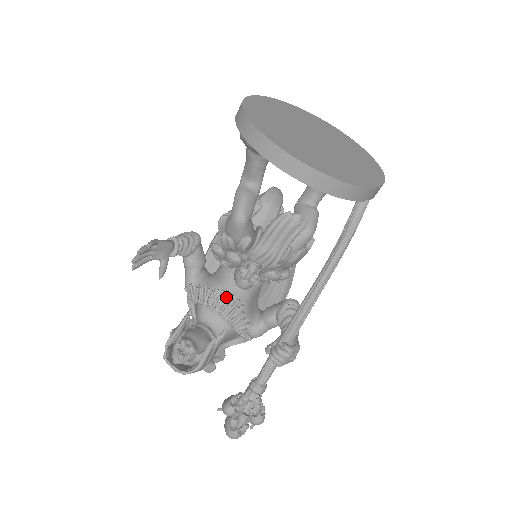
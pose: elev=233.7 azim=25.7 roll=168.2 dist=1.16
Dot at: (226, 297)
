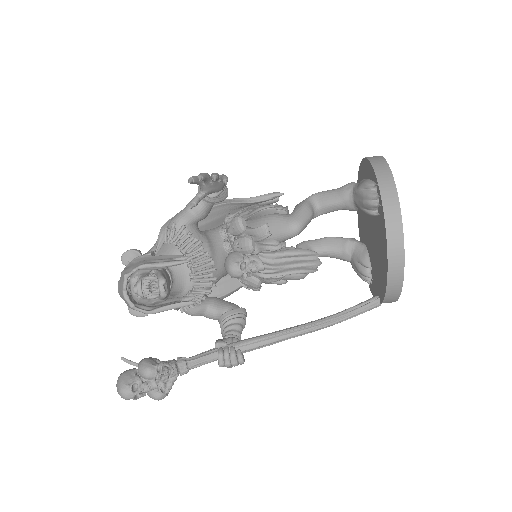
Dot at: (208, 266)
